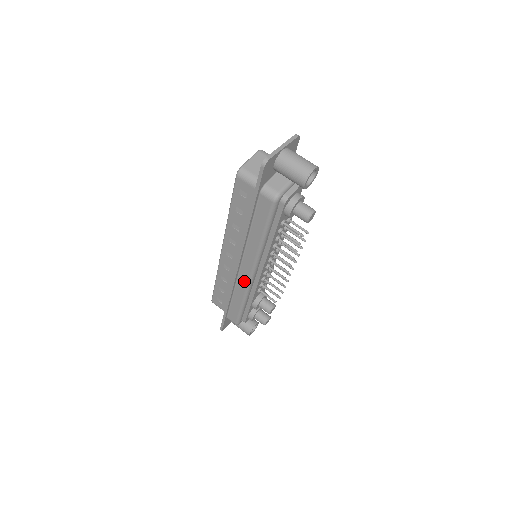
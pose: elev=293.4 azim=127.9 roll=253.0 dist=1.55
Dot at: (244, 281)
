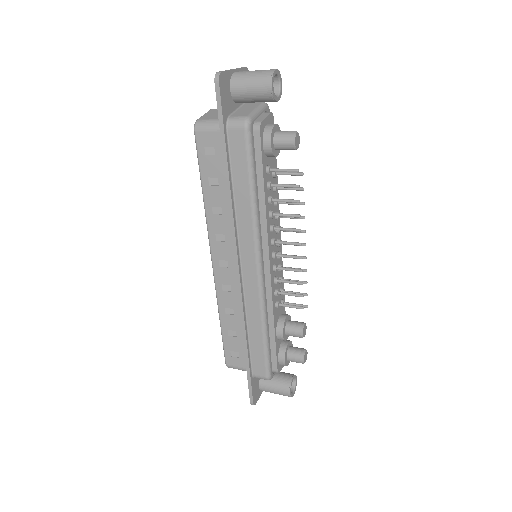
Dot at: (253, 289)
